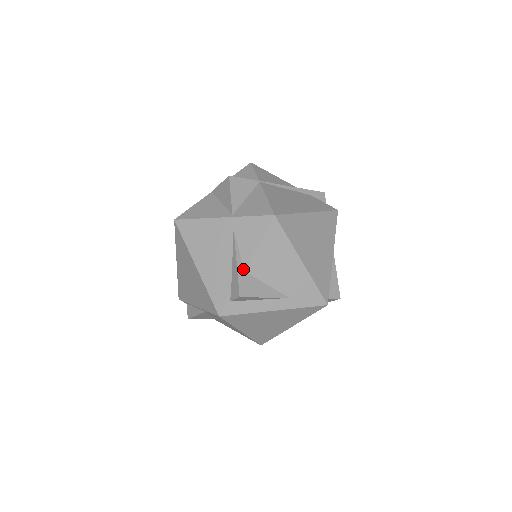
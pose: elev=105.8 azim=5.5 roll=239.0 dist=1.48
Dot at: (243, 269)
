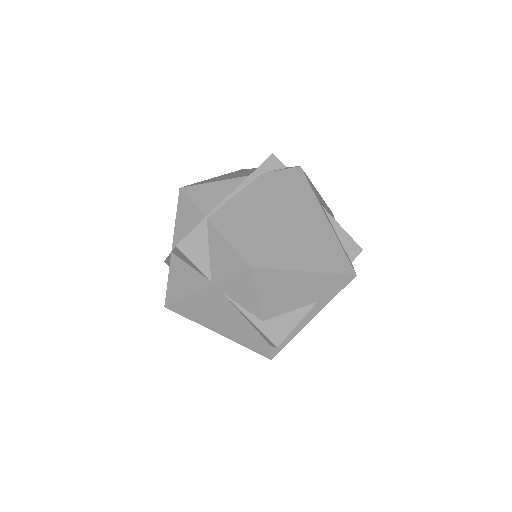
Dot at: (260, 321)
